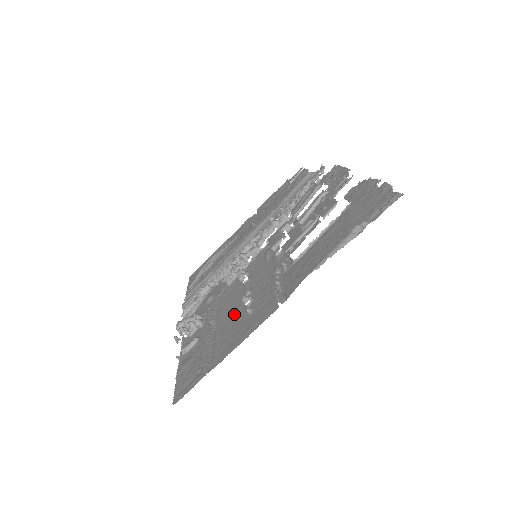
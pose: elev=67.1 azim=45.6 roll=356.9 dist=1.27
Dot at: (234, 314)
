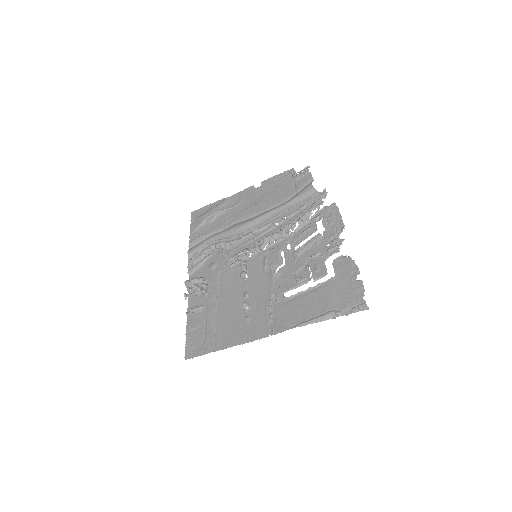
Dot at: (234, 308)
